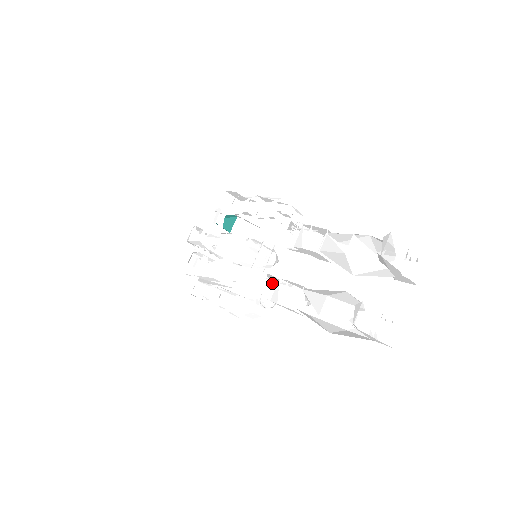
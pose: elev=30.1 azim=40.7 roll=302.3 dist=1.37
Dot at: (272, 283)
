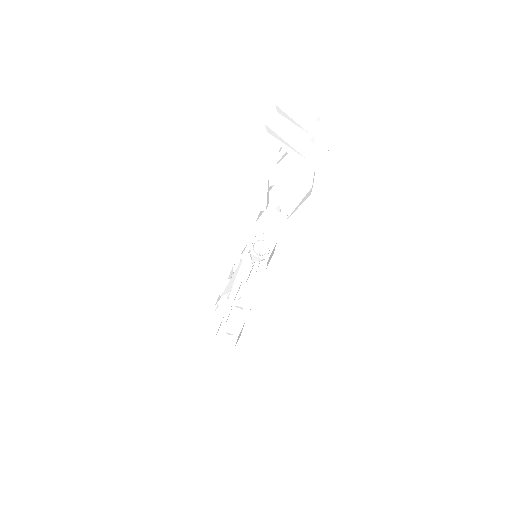
Dot at: (270, 255)
